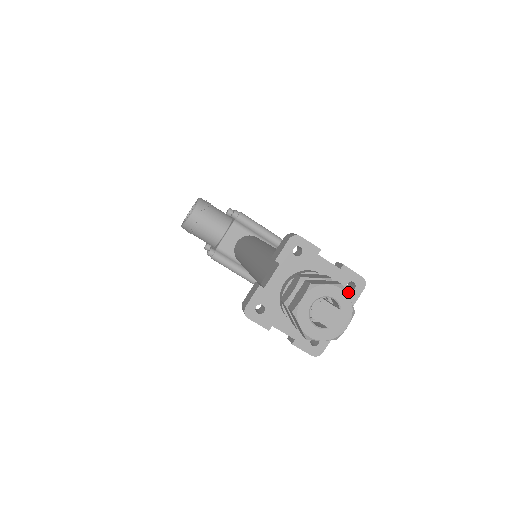
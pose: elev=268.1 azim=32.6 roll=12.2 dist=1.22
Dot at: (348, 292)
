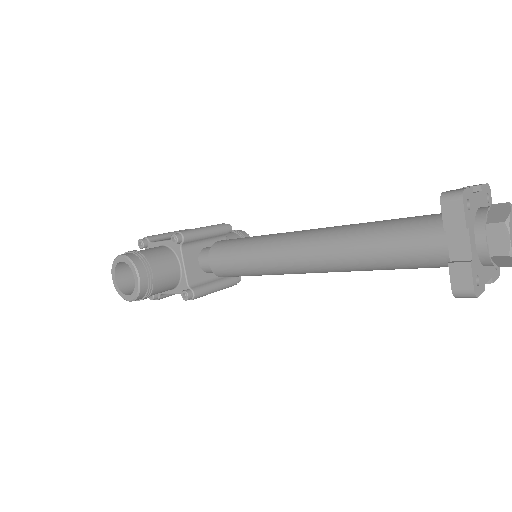
Dot at: (489, 205)
